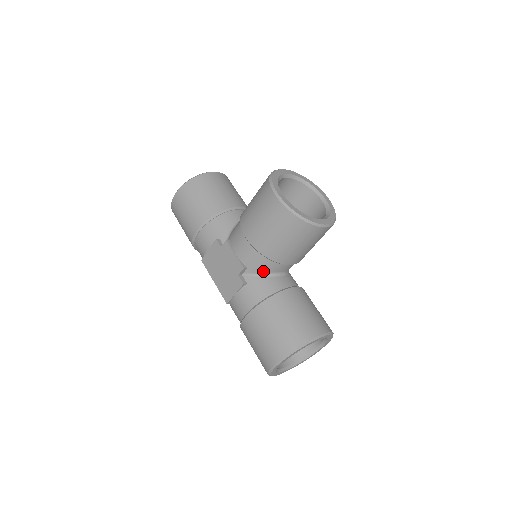
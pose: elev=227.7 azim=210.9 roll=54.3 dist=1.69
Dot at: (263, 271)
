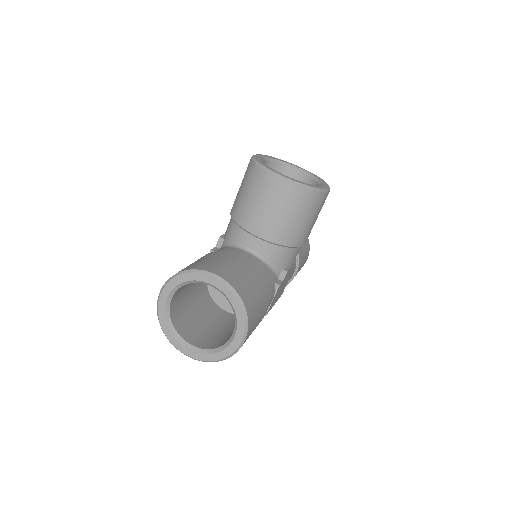
Dot at: (231, 241)
